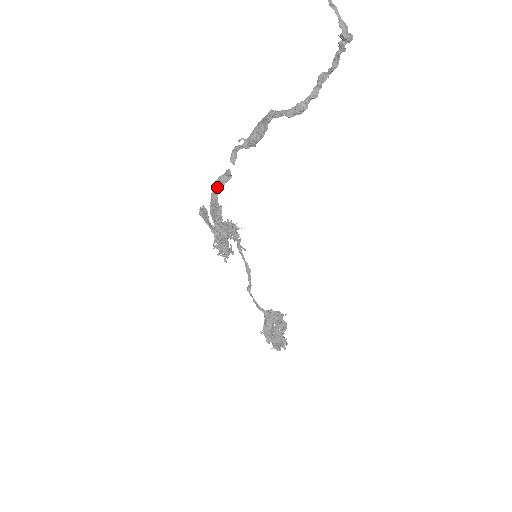
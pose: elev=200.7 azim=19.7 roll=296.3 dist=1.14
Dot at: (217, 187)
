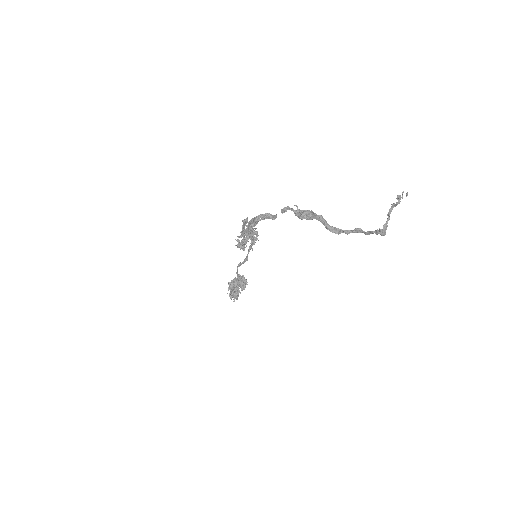
Dot at: (263, 217)
